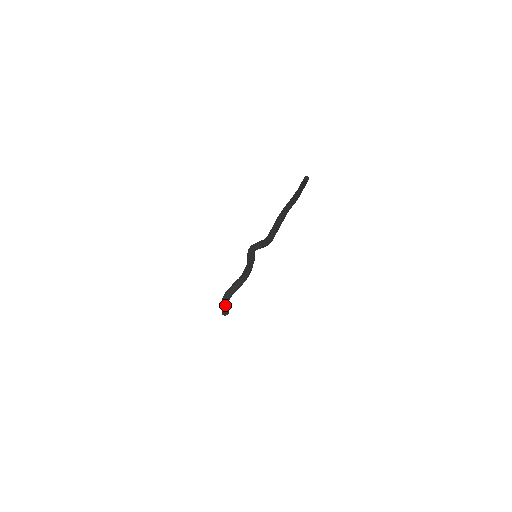
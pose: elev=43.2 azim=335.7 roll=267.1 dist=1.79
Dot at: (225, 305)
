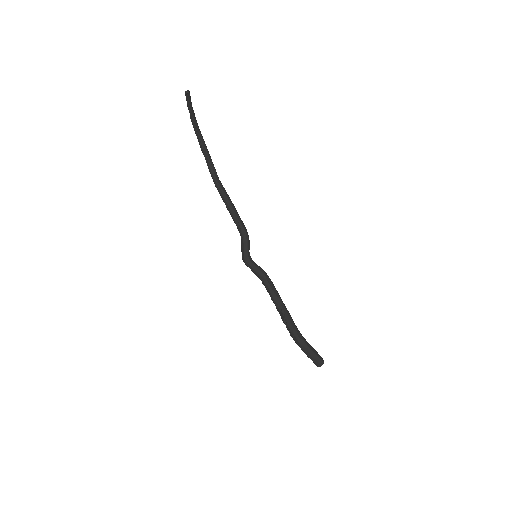
Dot at: (308, 346)
